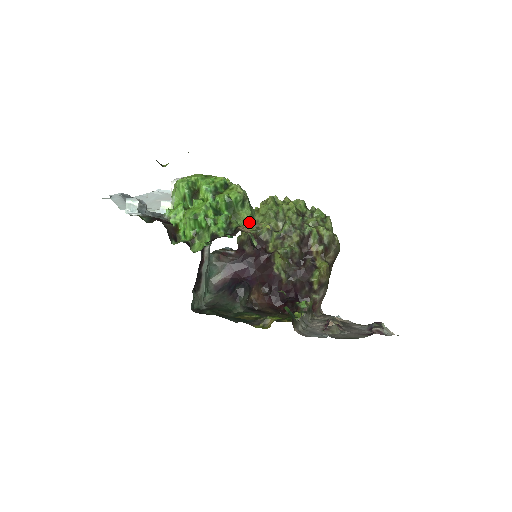
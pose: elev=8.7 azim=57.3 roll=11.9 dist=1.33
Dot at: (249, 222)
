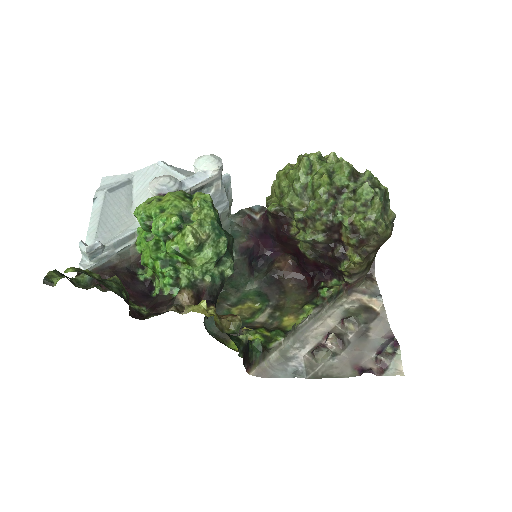
Dot at: (212, 263)
